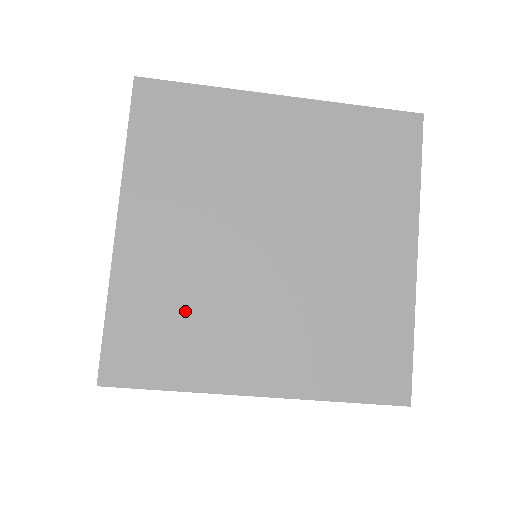
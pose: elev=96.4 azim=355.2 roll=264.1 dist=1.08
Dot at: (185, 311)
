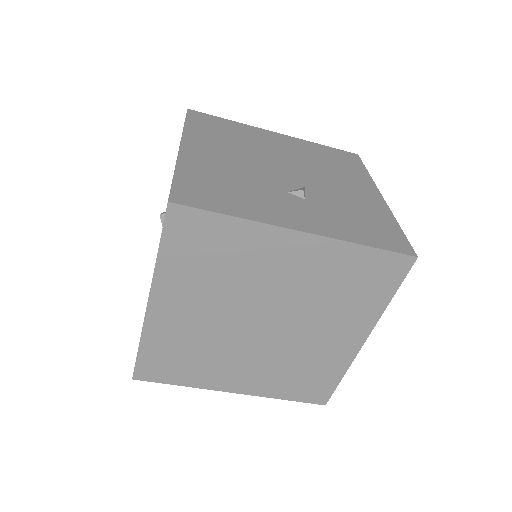
Dot at: (193, 353)
